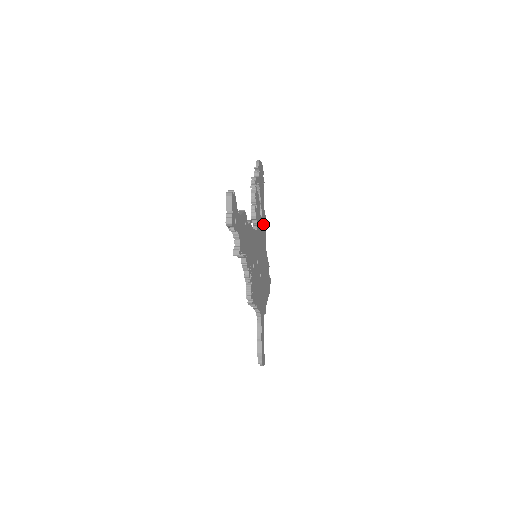
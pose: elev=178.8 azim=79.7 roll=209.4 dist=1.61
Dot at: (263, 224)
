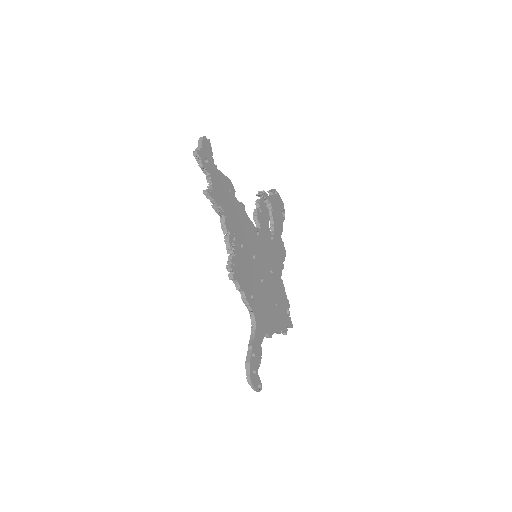
Dot at: (277, 247)
